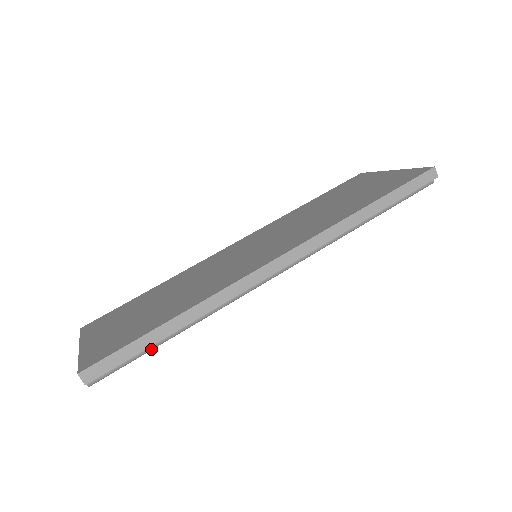
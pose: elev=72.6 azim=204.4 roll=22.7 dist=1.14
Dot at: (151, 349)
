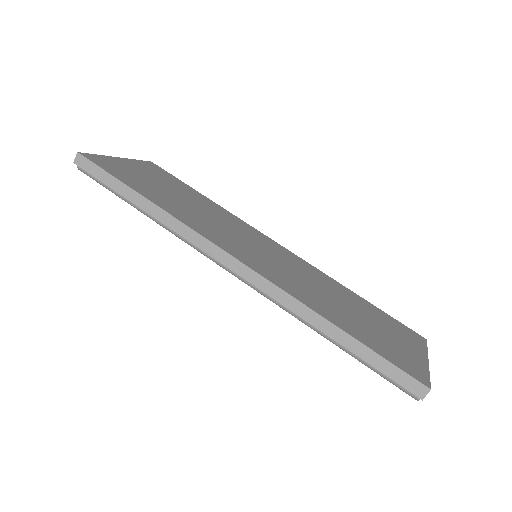
Dot at: (120, 197)
